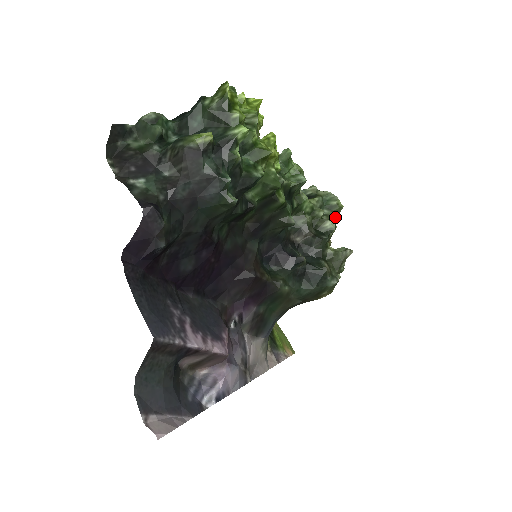
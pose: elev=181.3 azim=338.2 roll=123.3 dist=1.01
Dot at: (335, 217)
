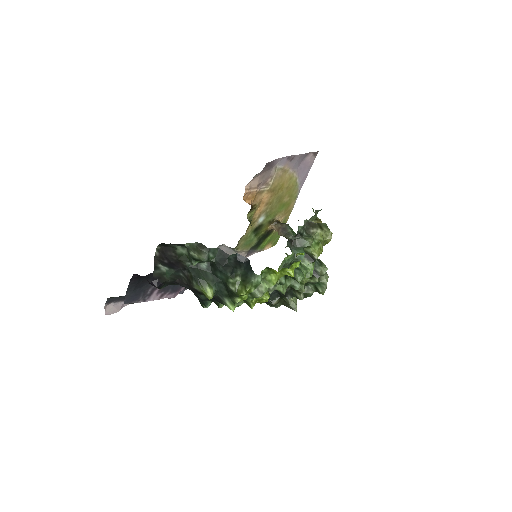
Dot at: (310, 295)
